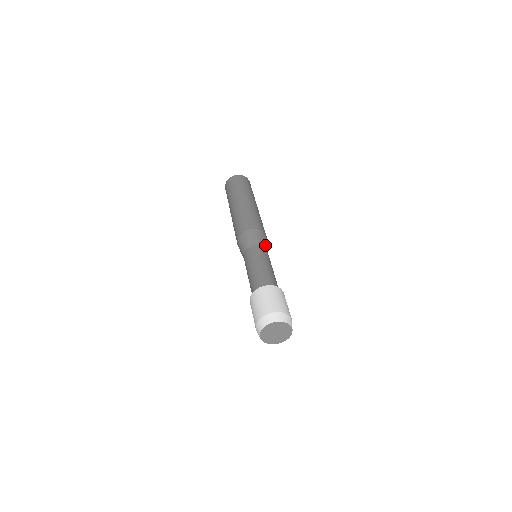
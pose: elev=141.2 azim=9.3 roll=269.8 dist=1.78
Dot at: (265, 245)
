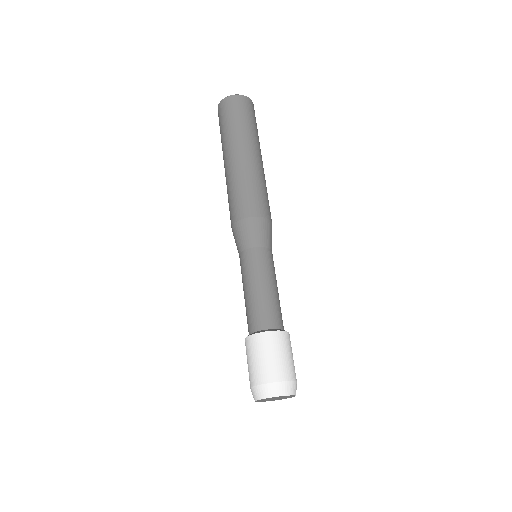
Dot at: (267, 242)
